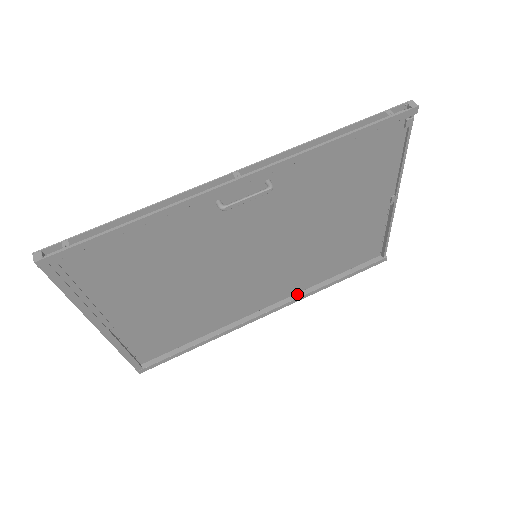
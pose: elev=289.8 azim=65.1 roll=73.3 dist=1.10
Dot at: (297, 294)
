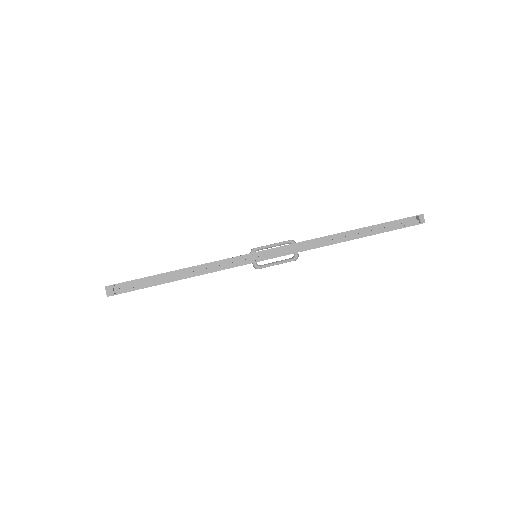
Dot at: occluded
